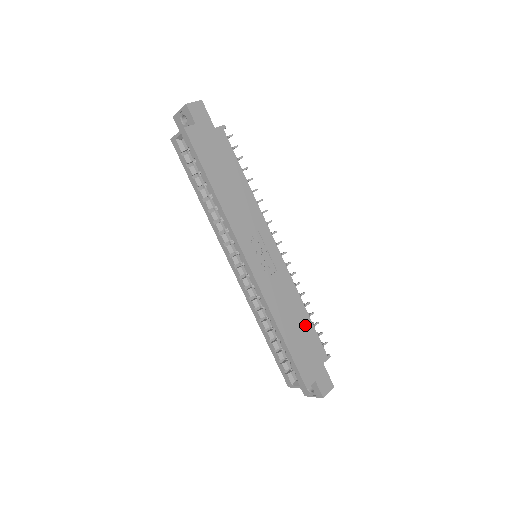
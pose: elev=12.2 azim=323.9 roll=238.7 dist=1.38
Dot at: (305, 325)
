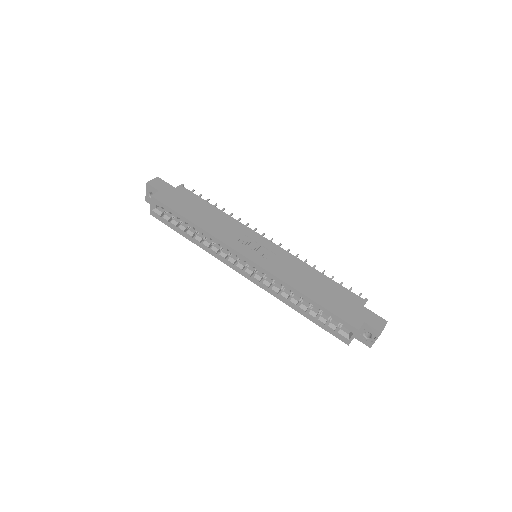
Dot at: (327, 284)
